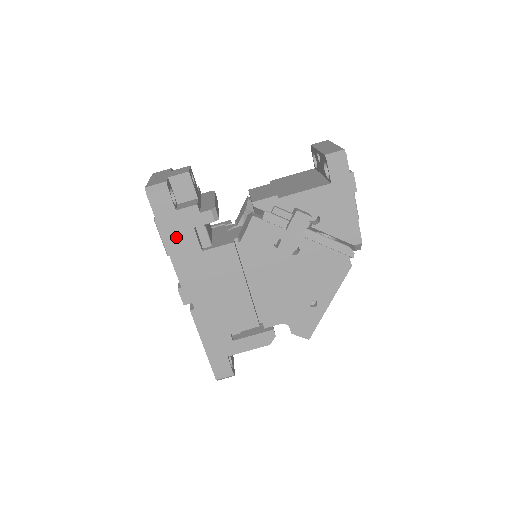
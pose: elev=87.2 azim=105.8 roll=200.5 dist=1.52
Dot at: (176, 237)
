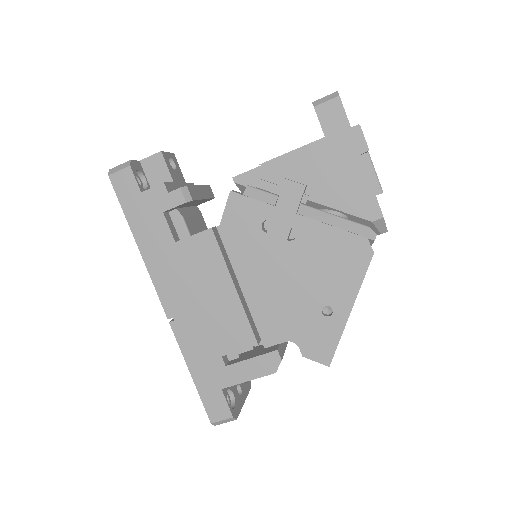
Dot at: (144, 226)
